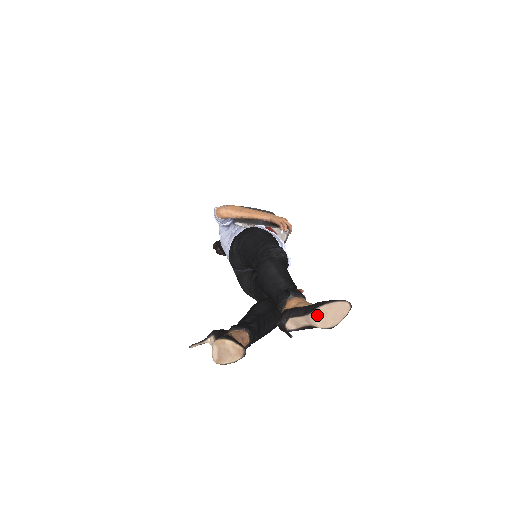
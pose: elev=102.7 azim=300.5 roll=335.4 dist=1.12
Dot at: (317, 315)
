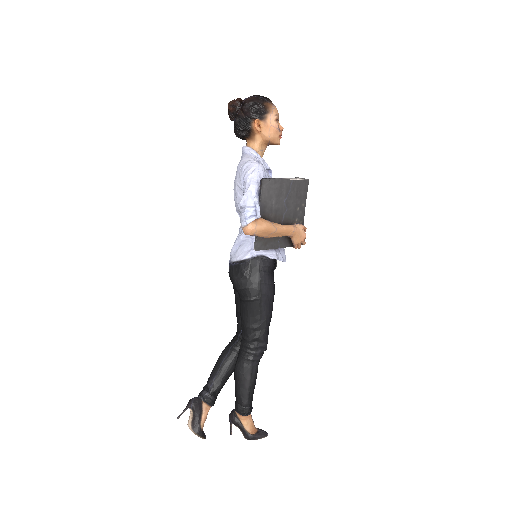
Dot at: (248, 438)
